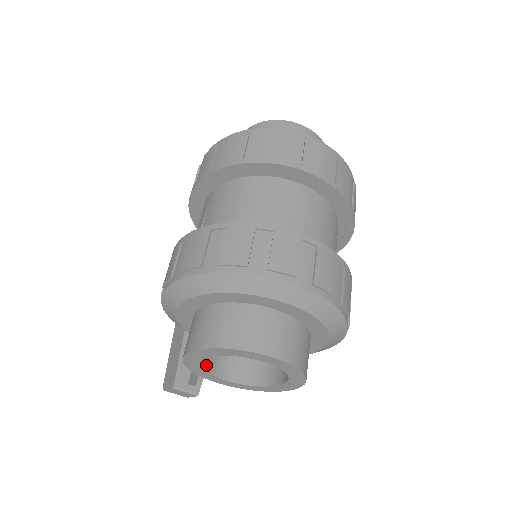
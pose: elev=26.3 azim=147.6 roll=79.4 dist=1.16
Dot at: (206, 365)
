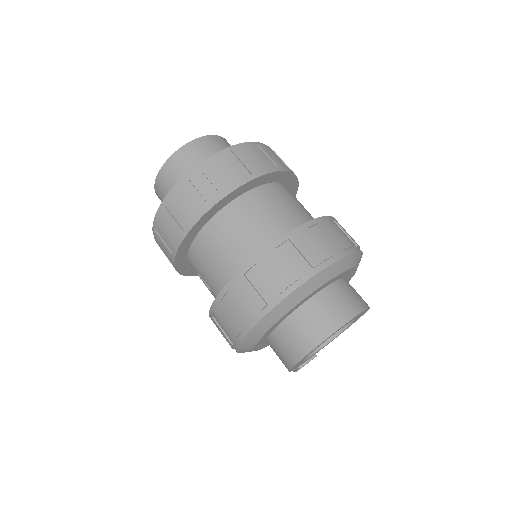
Dot at: occluded
